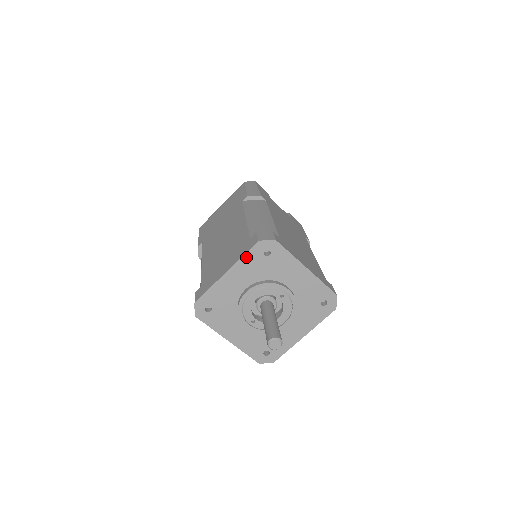
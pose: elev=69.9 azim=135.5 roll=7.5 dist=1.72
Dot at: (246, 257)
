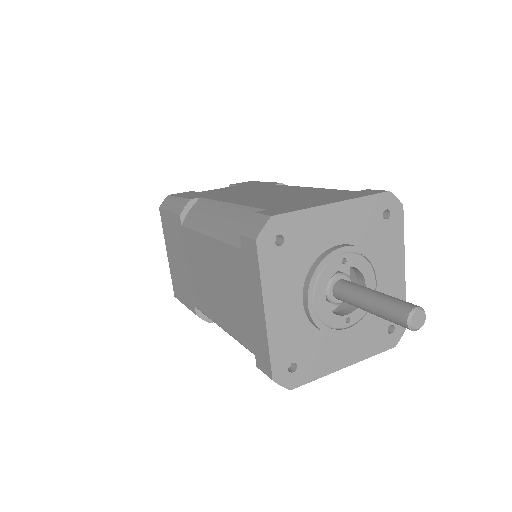
Dot at: (264, 272)
